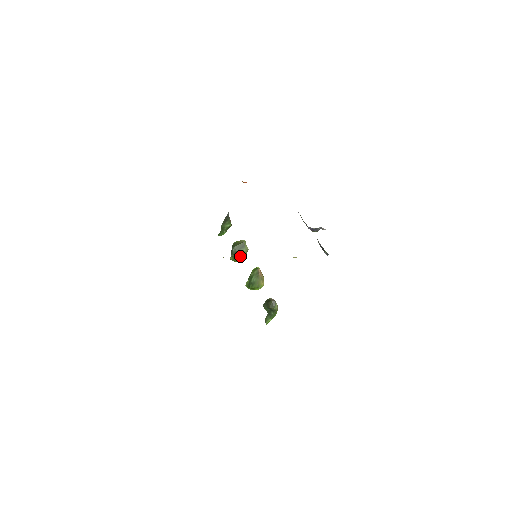
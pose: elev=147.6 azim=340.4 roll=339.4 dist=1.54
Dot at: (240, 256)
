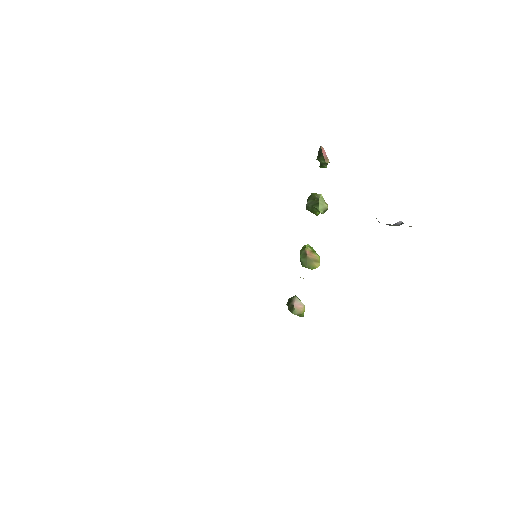
Dot at: (318, 212)
